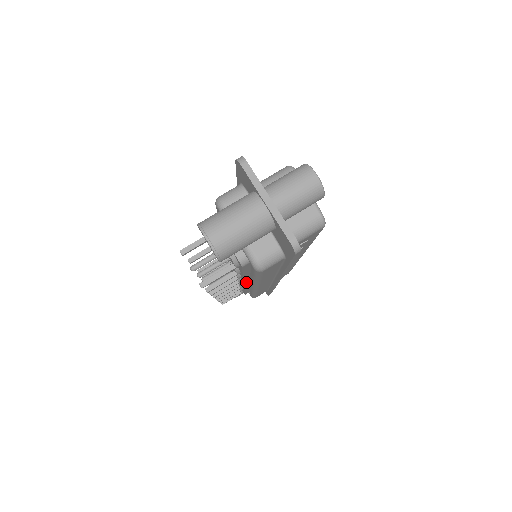
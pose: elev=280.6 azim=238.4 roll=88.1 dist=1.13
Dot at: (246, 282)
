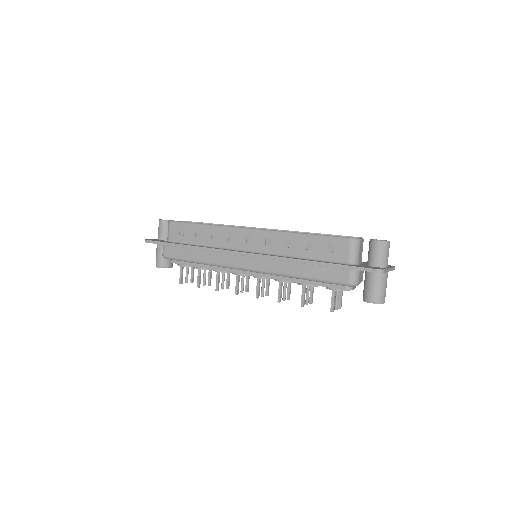
Dot at: occluded
